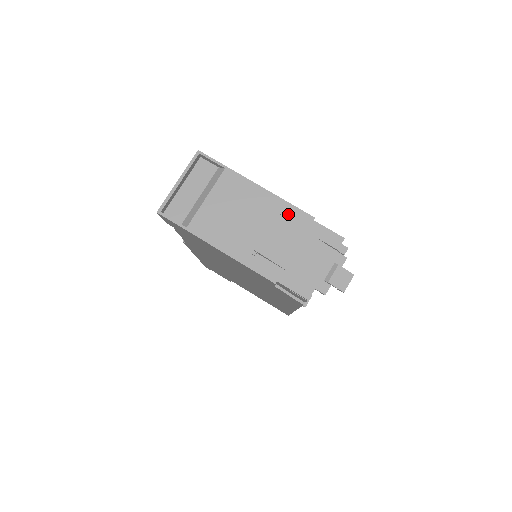
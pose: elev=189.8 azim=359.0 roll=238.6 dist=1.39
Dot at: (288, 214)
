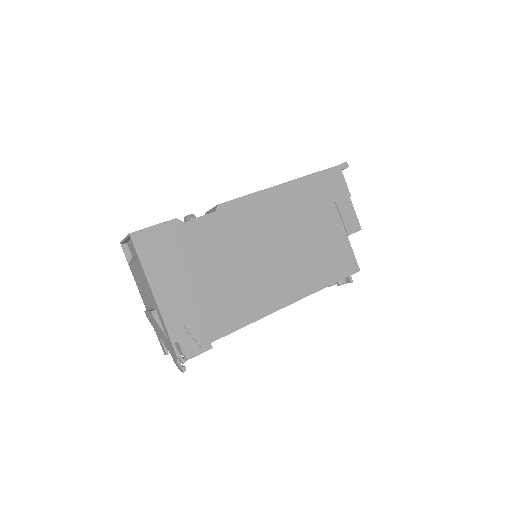
Dot at: (159, 316)
